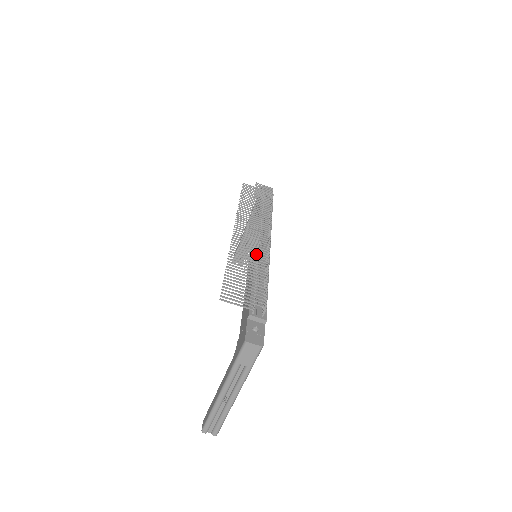
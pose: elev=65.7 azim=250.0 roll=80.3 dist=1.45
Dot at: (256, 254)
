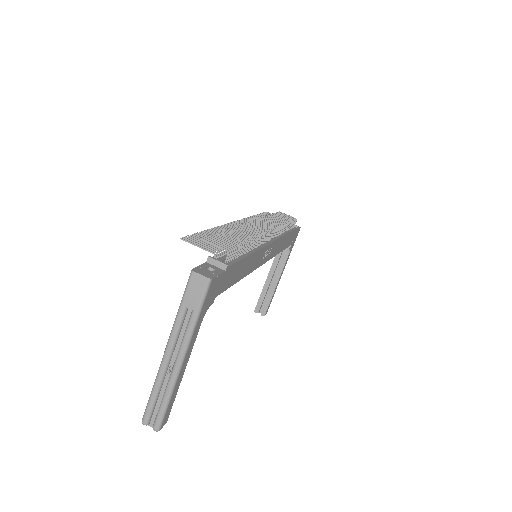
Dot at: (245, 230)
